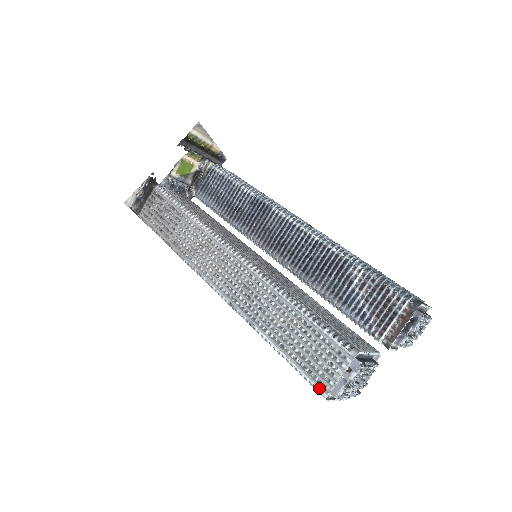
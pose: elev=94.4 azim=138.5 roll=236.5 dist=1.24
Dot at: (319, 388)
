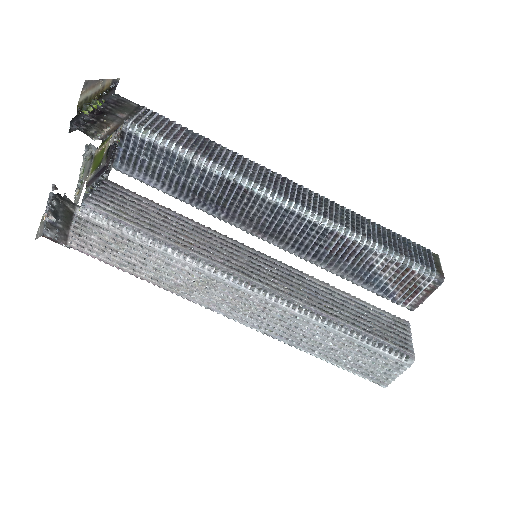
Dot at: (378, 383)
